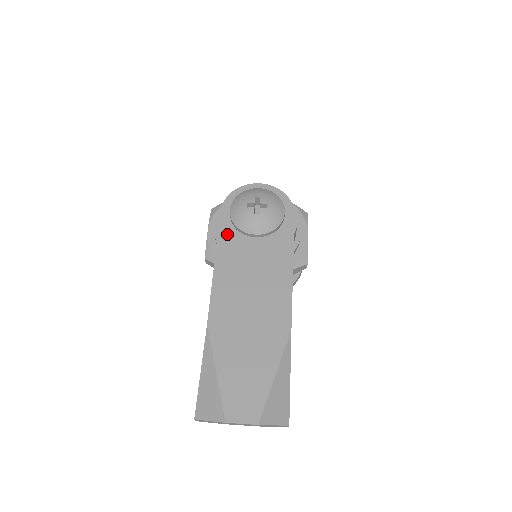
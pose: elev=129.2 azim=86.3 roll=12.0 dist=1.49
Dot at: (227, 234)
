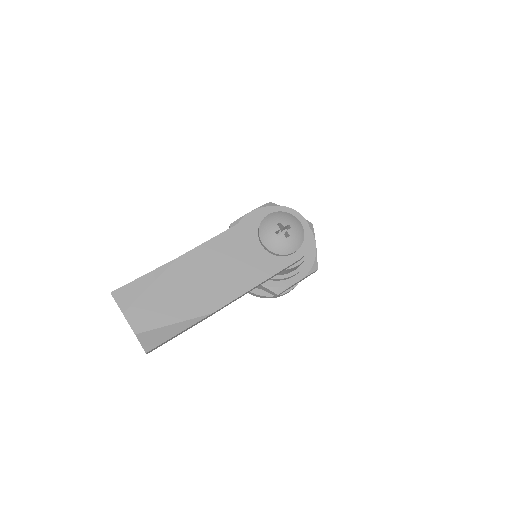
Dot at: (250, 225)
